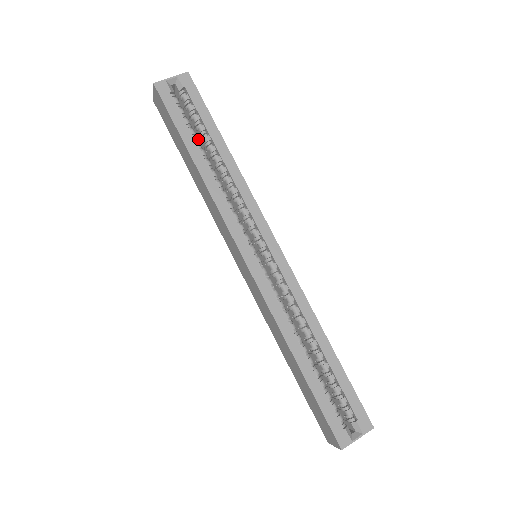
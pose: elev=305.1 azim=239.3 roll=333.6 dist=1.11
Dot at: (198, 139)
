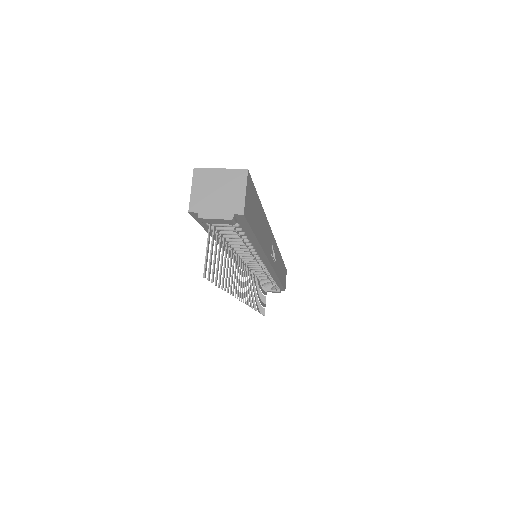
Dot at: occluded
